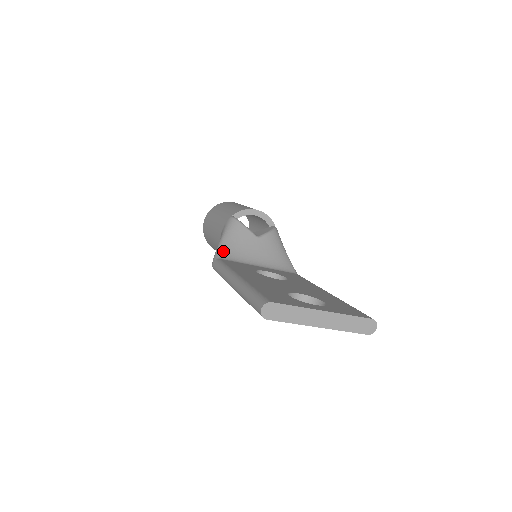
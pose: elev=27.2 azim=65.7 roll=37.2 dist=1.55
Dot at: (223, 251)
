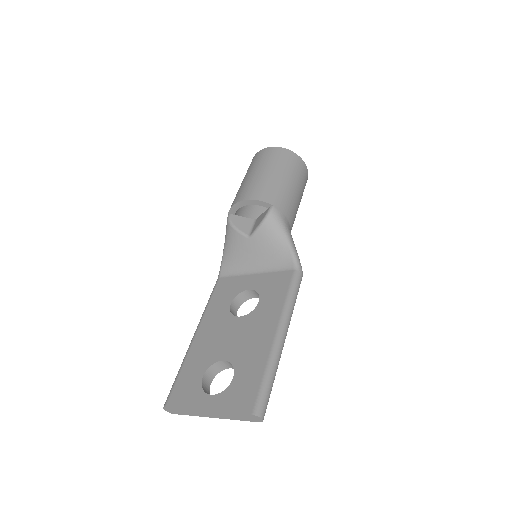
Dot at: (224, 265)
